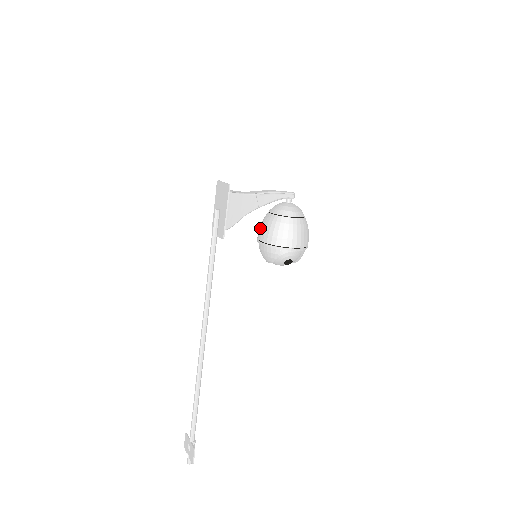
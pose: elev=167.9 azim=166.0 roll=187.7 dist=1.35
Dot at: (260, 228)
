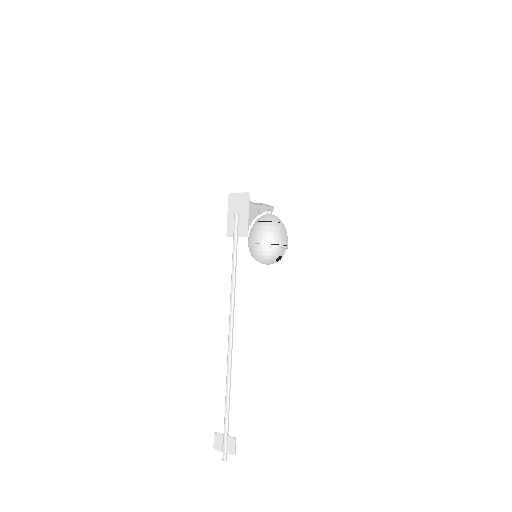
Dot at: (254, 234)
